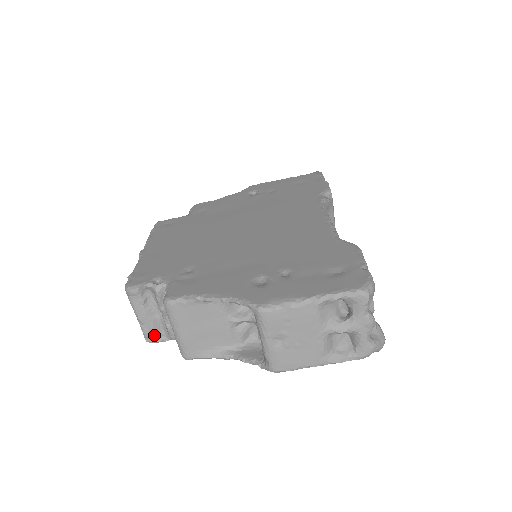
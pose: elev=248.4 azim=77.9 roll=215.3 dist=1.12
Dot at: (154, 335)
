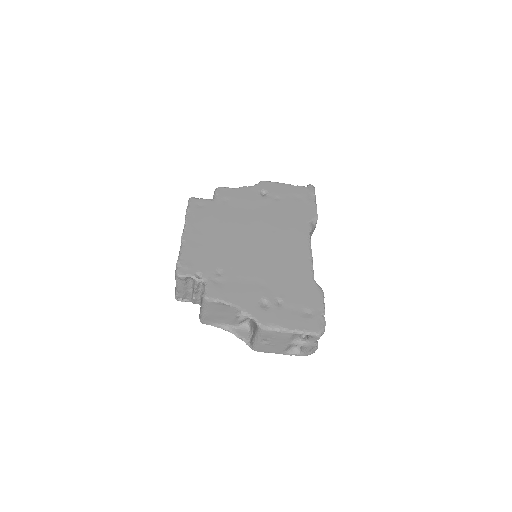
Dot at: (182, 298)
